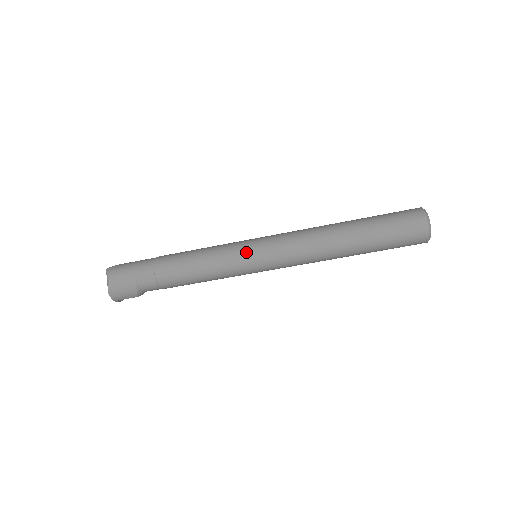
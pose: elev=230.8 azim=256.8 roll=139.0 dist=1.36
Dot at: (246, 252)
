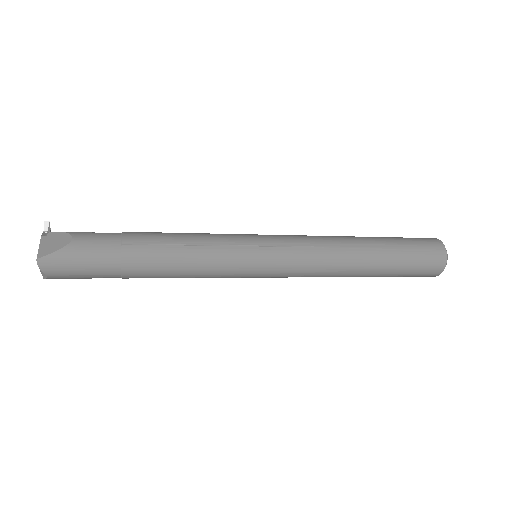
Dot at: (251, 275)
